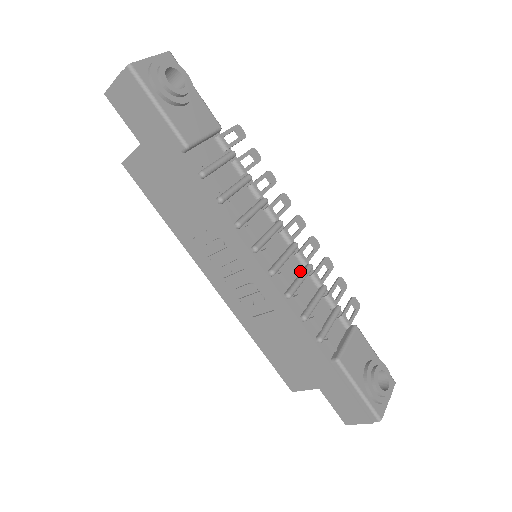
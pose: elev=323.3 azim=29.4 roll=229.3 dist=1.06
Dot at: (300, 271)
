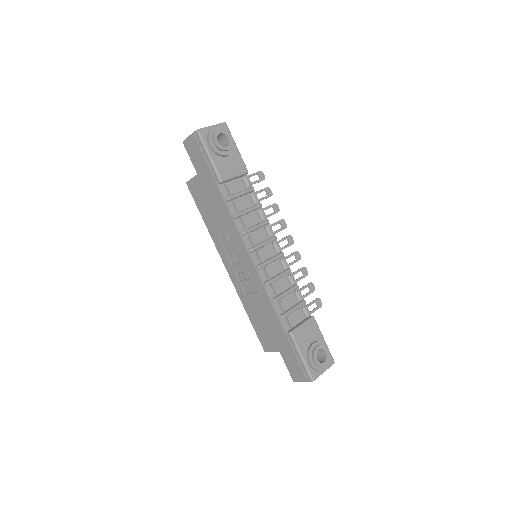
Dot at: (281, 271)
